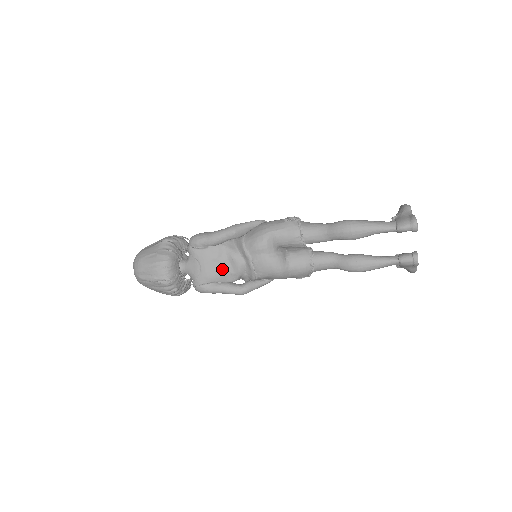
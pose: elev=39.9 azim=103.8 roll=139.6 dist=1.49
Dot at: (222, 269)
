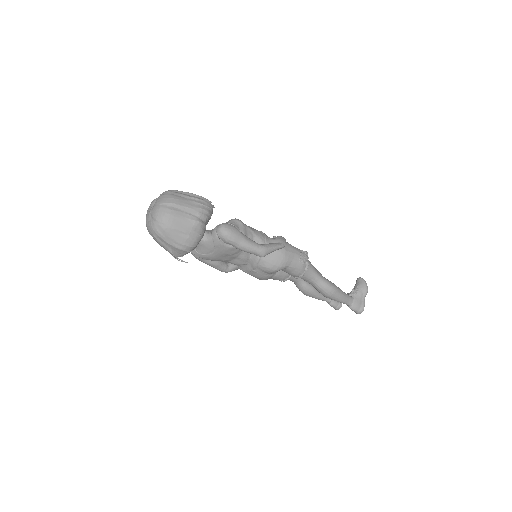
Dot at: (227, 259)
